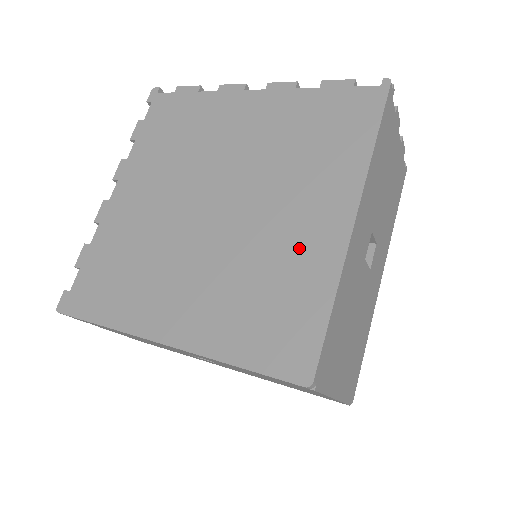
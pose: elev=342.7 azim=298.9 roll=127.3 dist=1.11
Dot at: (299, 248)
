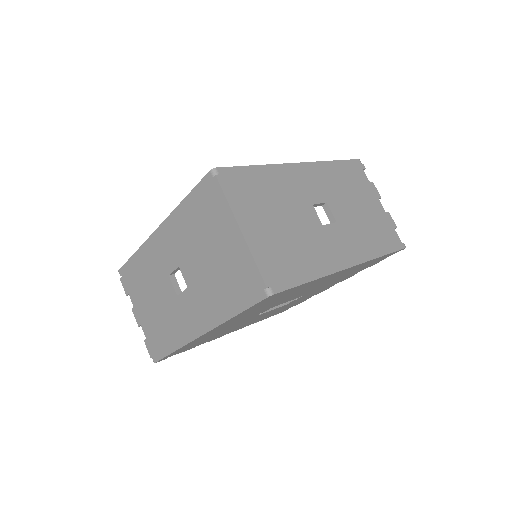
Dot at: occluded
